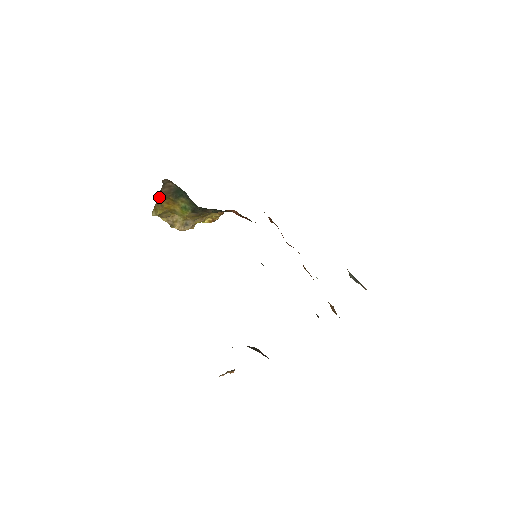
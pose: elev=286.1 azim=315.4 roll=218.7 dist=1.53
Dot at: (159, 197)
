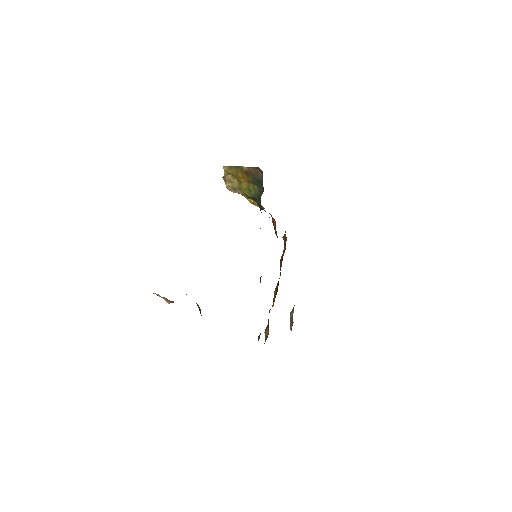
Dot at: (243, 168)
